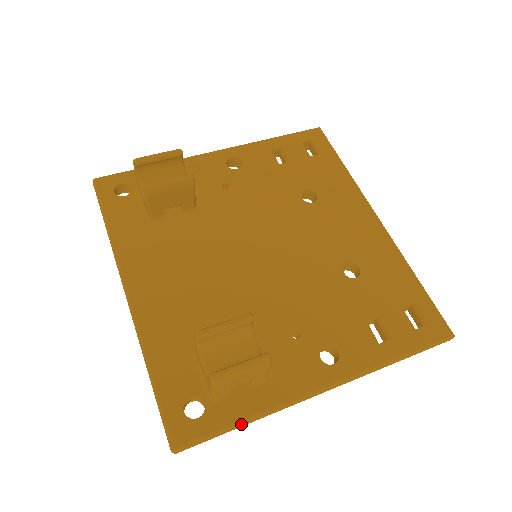
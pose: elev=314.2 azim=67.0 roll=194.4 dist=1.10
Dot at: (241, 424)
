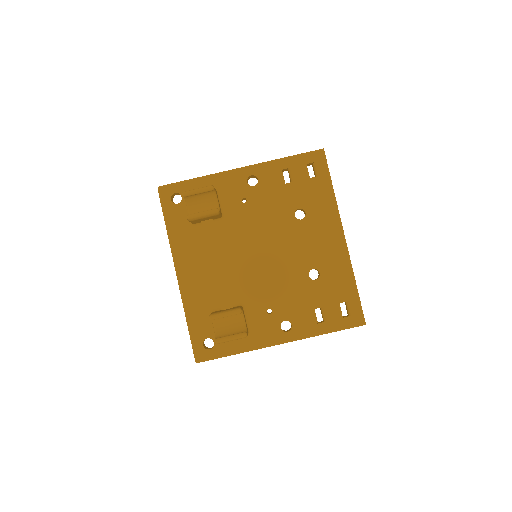
Dot at: occluded
